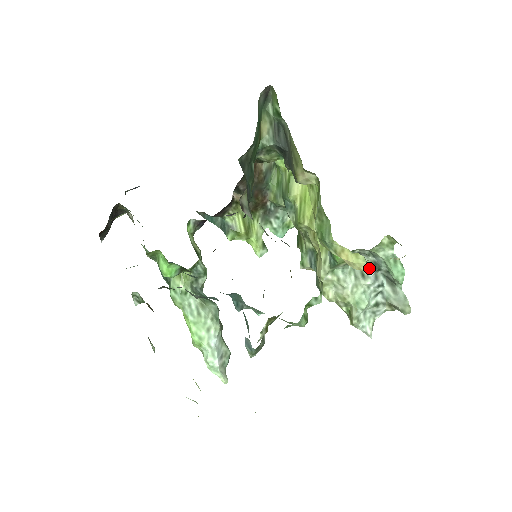
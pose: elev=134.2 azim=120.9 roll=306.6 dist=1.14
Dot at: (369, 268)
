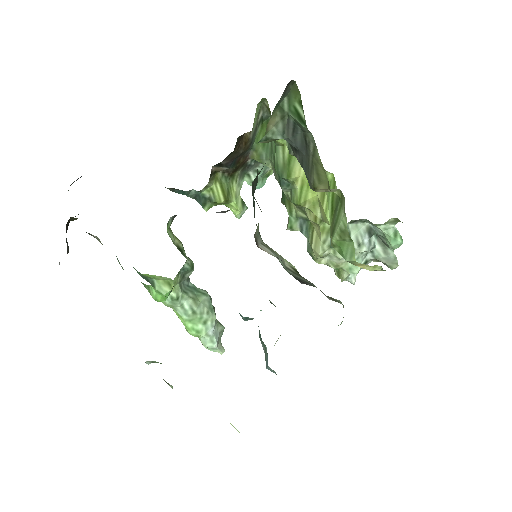
Dot at: occluded
